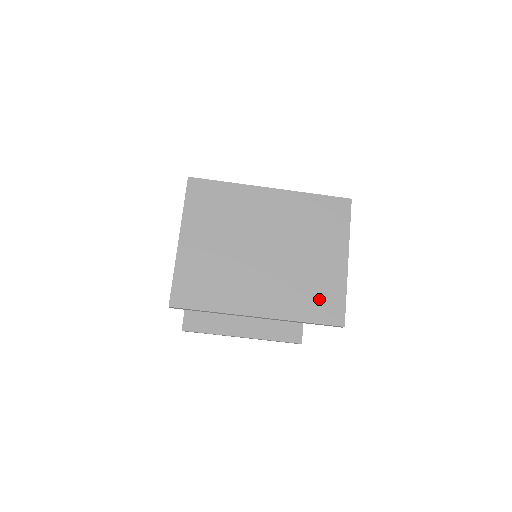
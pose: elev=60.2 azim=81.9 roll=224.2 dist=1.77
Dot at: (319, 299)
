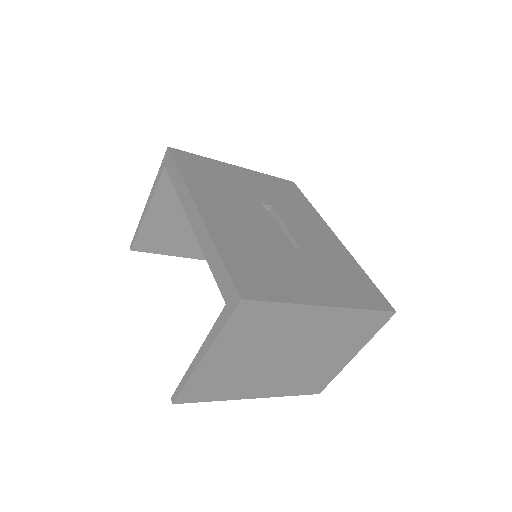
Dot at: (312, 382)
